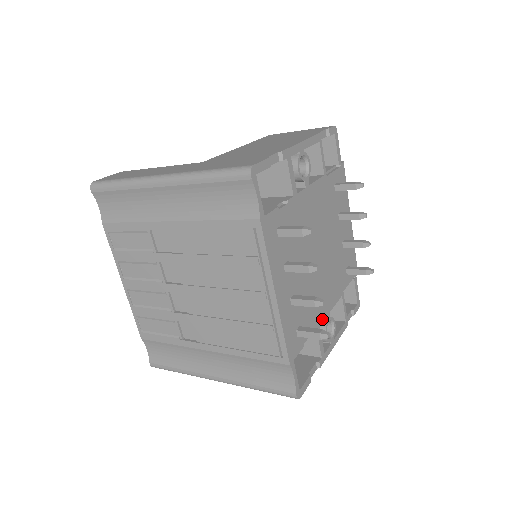
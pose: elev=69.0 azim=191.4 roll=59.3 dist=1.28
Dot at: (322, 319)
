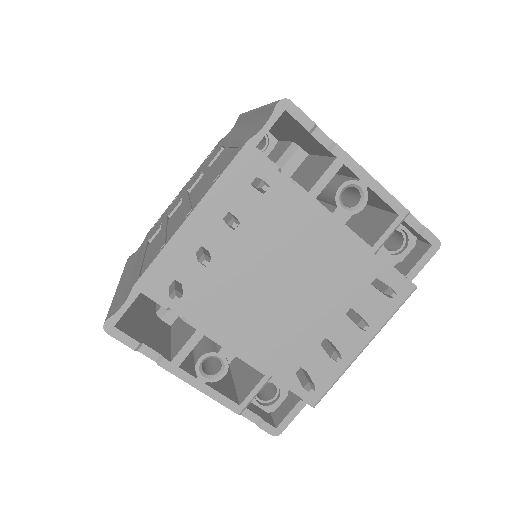
Dot at: (214, 337)
